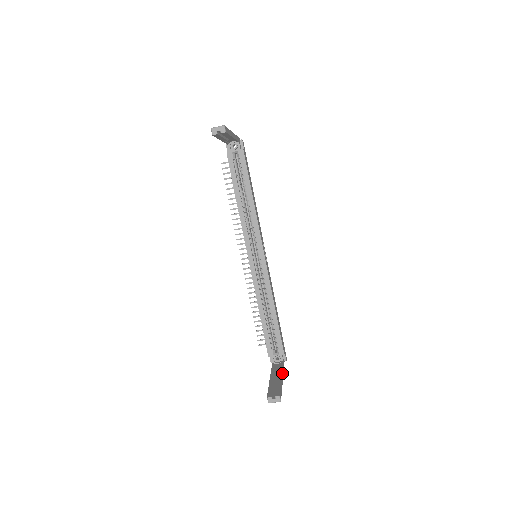
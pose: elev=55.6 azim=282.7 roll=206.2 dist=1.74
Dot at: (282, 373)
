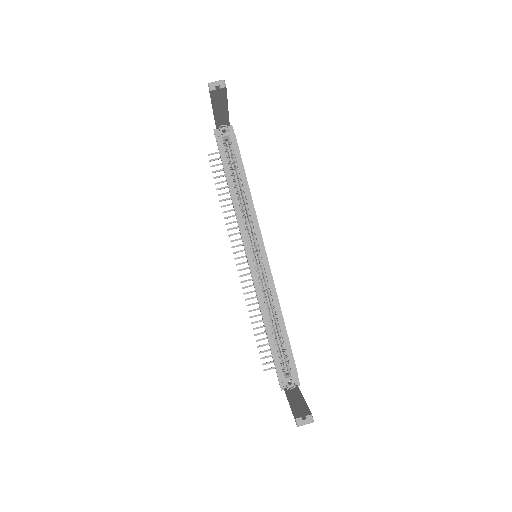
Dot at: (302, 395)
